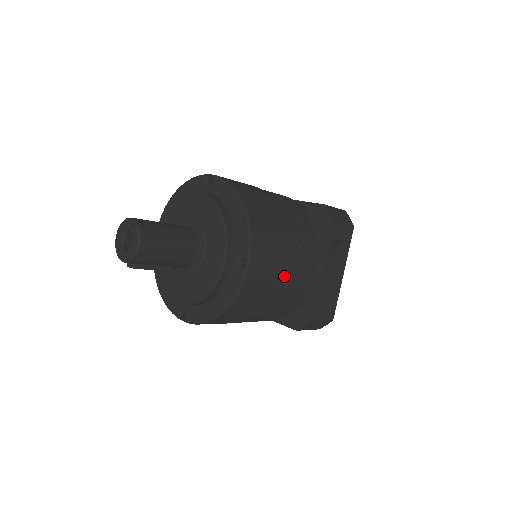
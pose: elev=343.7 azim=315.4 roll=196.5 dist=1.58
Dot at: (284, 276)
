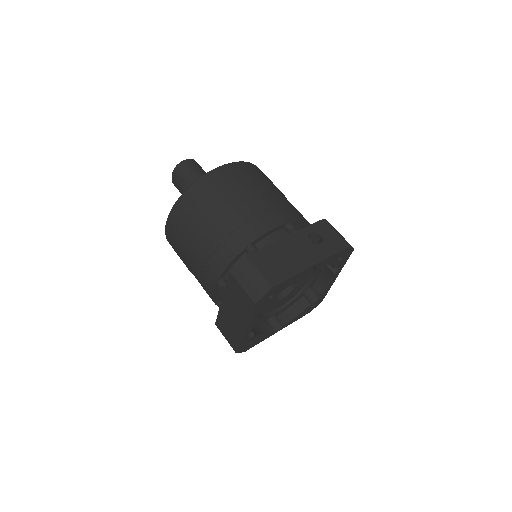
Dot at: (246, 198)
